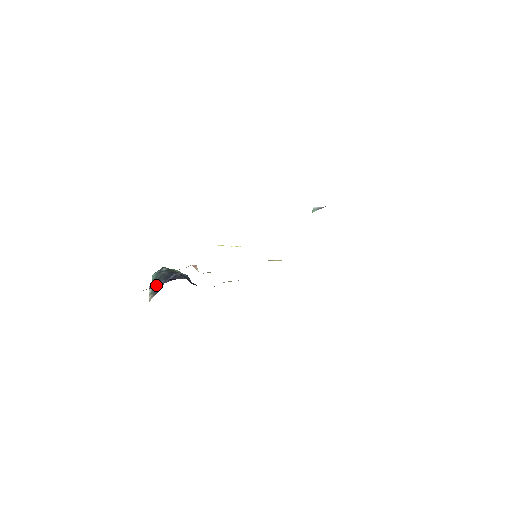
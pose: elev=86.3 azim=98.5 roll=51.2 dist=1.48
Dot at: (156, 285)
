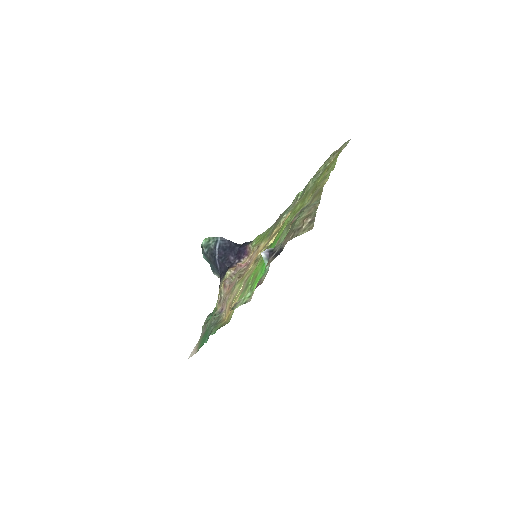
Dot at: (216, 271)
